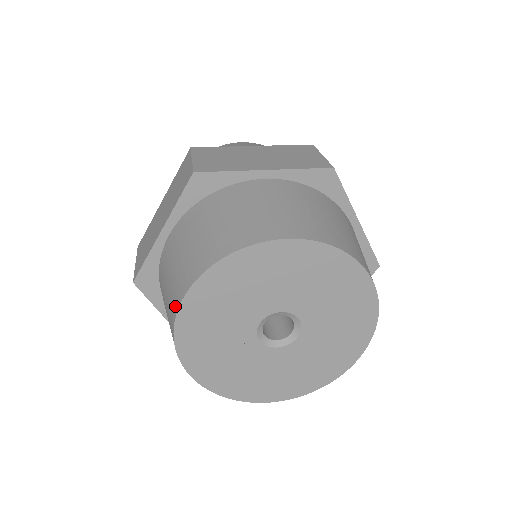
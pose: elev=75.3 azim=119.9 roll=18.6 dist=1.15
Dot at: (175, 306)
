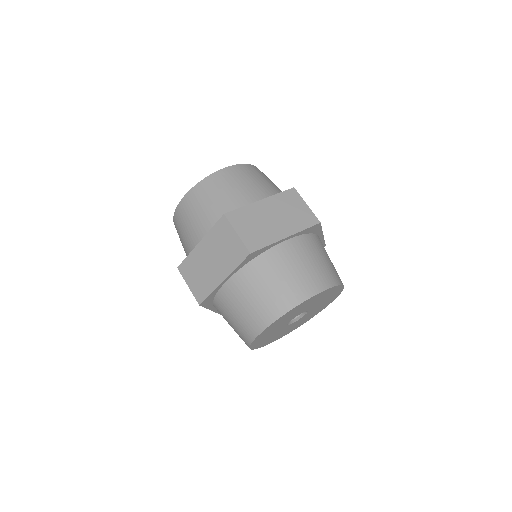
Dot at: occluded
